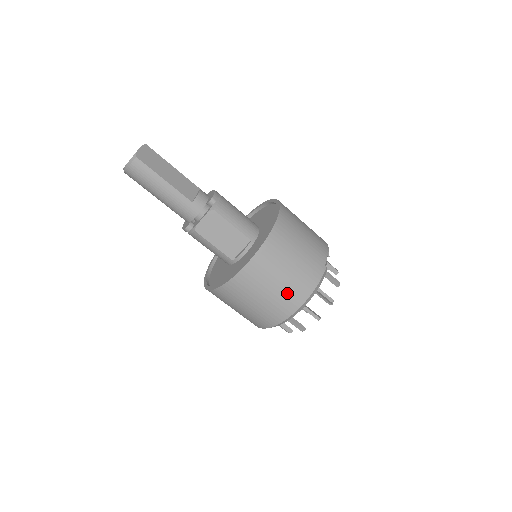
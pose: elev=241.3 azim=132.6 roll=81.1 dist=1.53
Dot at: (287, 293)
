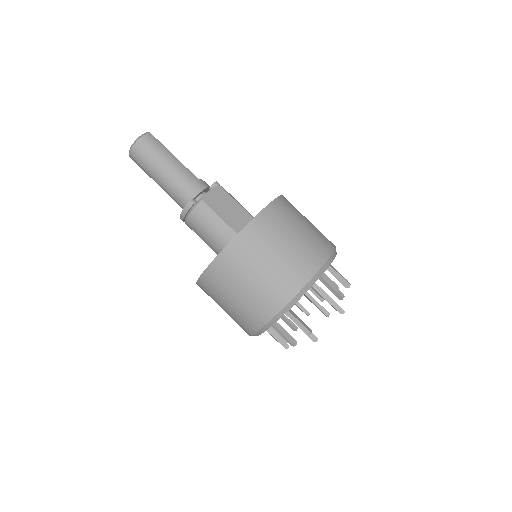
Dot at: (310, 244)
